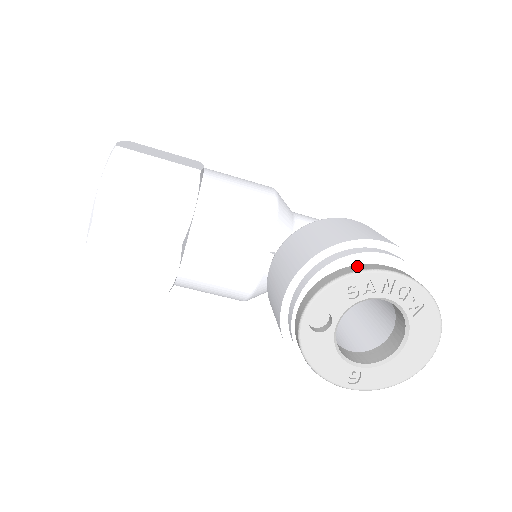
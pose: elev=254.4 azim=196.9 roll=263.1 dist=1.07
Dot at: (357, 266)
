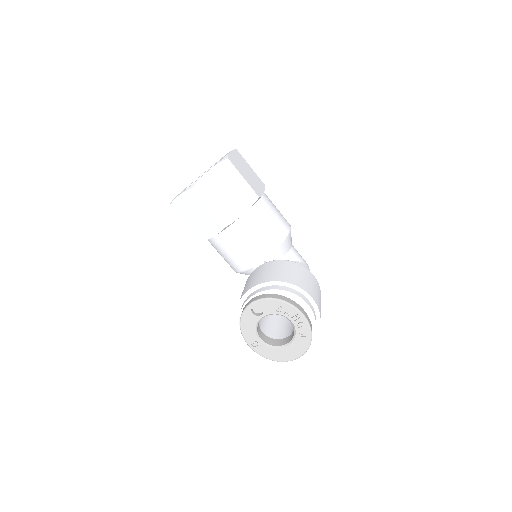
Dot at: (290, 299)
